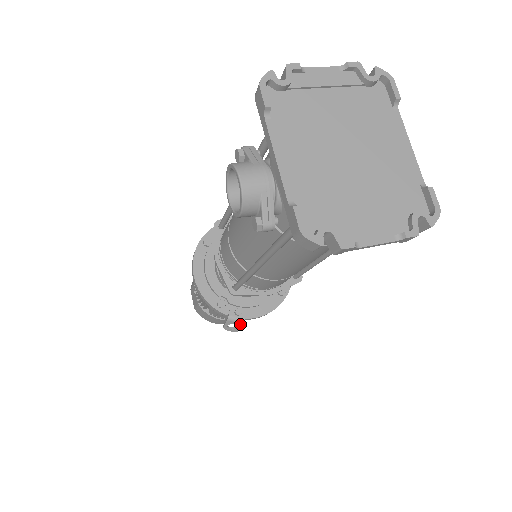
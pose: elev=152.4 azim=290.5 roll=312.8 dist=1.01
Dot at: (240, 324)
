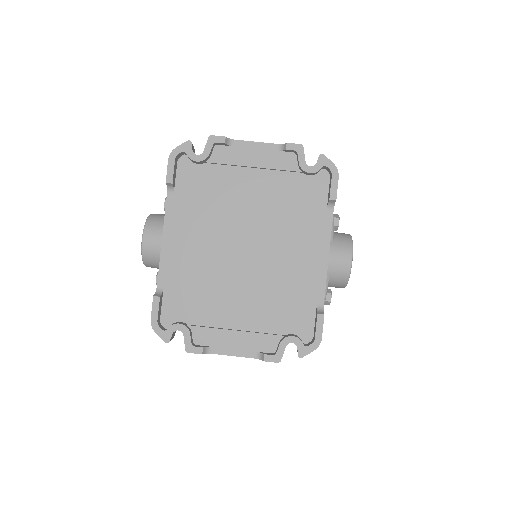
Dot at: occluded
